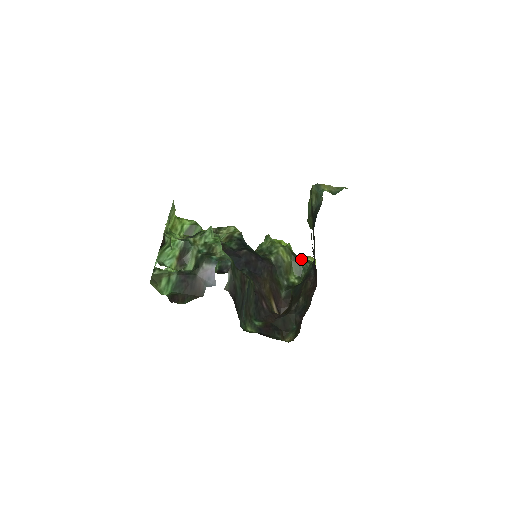
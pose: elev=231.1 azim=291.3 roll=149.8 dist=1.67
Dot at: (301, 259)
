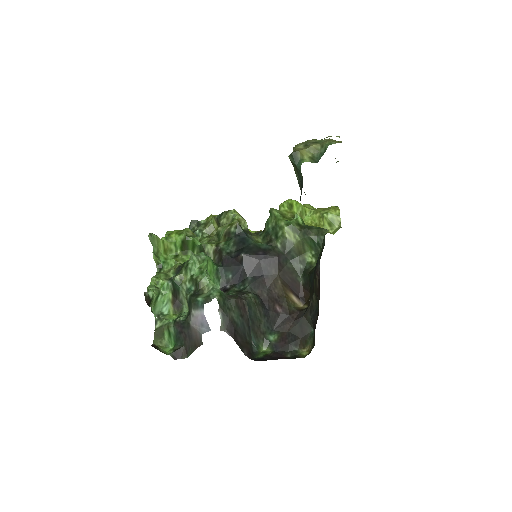
Dot at: (313, 232)
